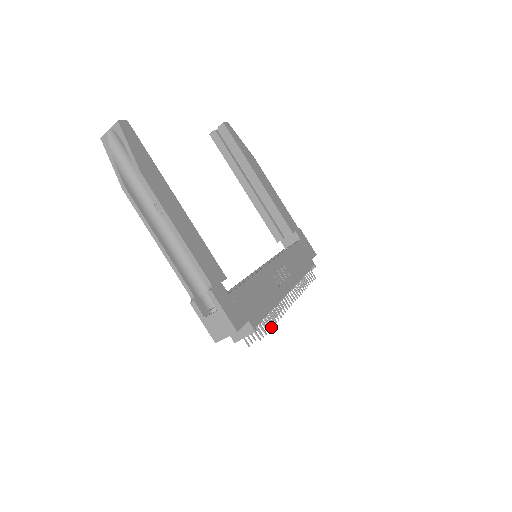
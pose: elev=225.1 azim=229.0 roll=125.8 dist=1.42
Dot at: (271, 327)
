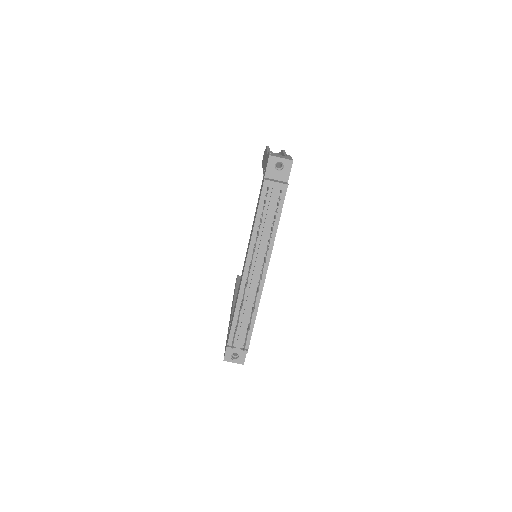
Dot at: occluded
